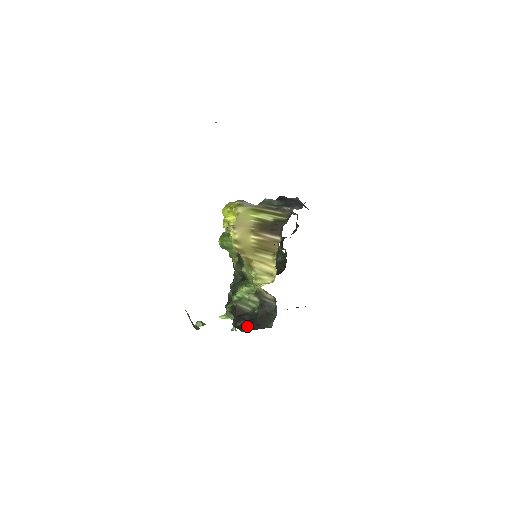
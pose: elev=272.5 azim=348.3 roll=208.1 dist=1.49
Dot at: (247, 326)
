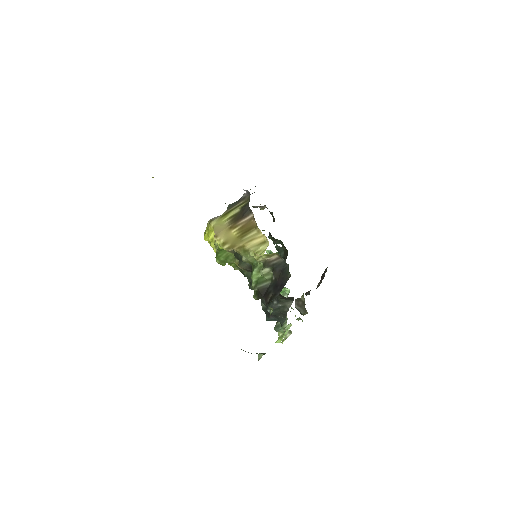
Dot at: (275, 294)
